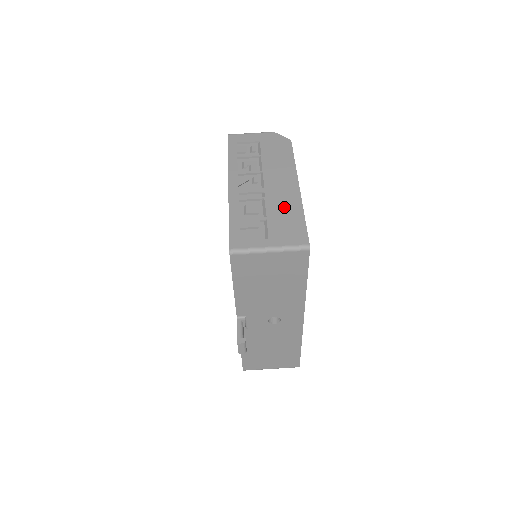
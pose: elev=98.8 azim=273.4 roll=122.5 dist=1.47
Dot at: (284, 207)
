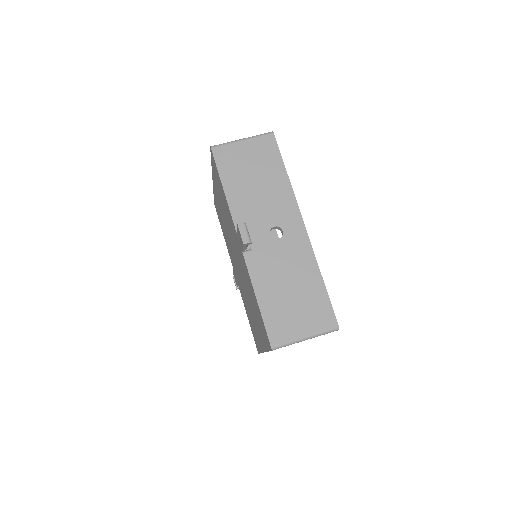
Dot at: occluded
